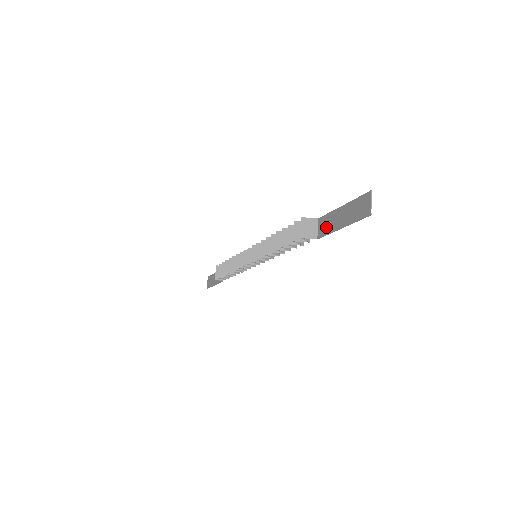
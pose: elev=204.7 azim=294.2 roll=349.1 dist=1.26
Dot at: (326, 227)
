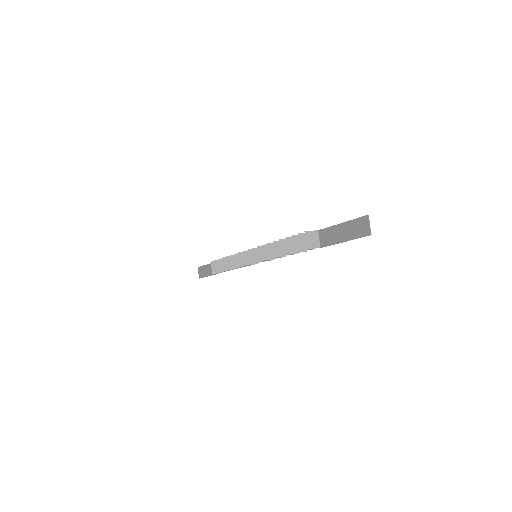
Dot at: (328, 239)
